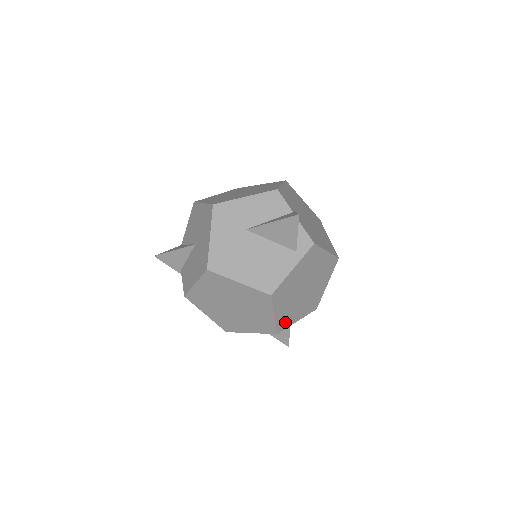
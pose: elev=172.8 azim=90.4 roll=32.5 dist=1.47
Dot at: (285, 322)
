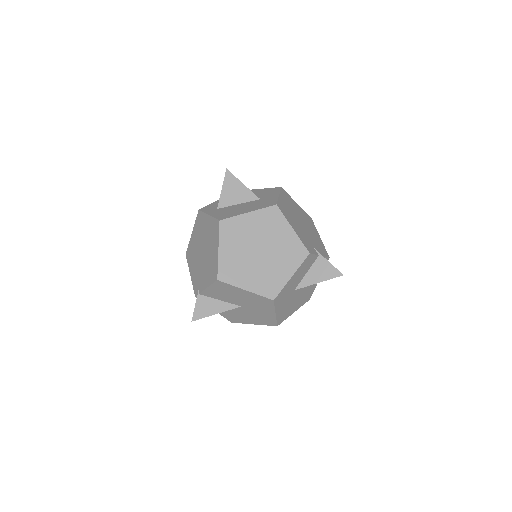
Dot at: occluded
